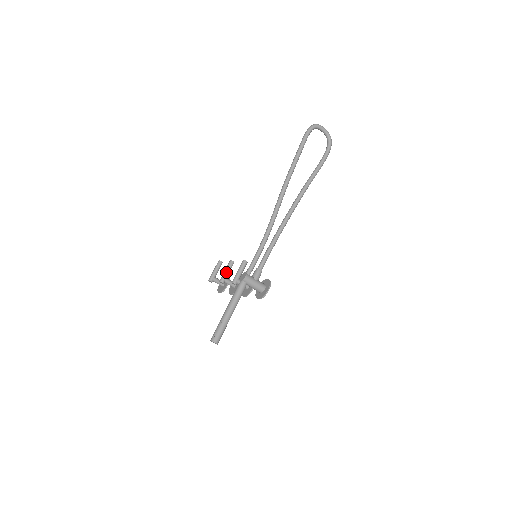
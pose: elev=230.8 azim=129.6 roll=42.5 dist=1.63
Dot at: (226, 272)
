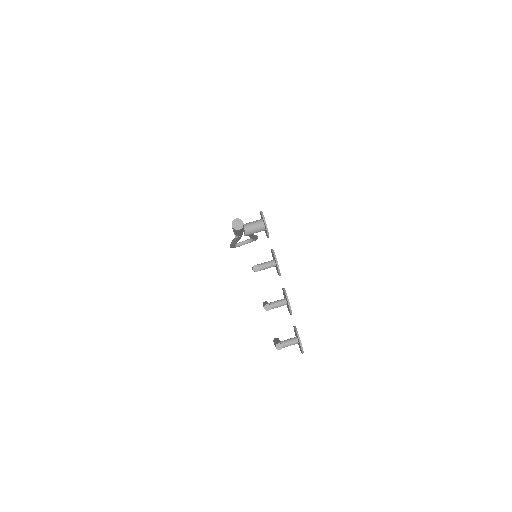
Dot at: (264, 304)
